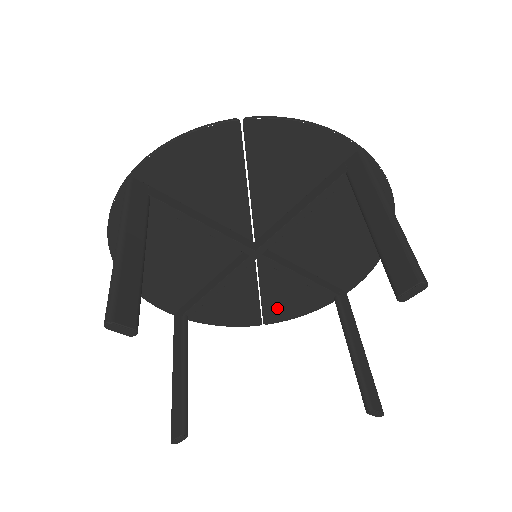
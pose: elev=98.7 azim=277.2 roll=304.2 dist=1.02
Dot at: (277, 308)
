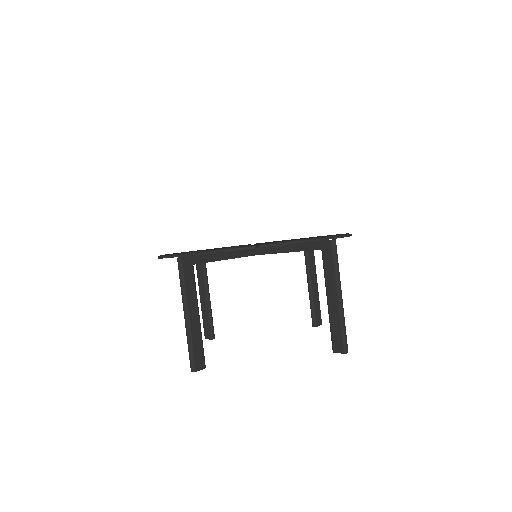
Dot at: occluded
